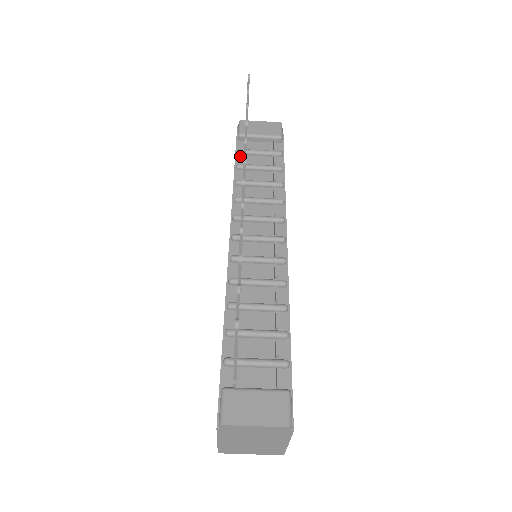
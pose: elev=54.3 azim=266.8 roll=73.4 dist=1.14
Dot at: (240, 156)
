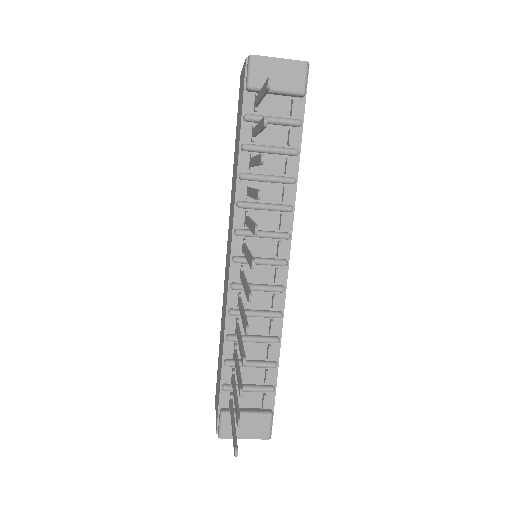
Dot at: (247, 124)
